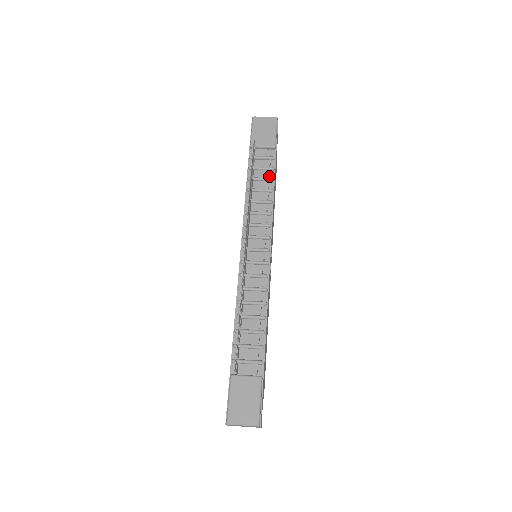
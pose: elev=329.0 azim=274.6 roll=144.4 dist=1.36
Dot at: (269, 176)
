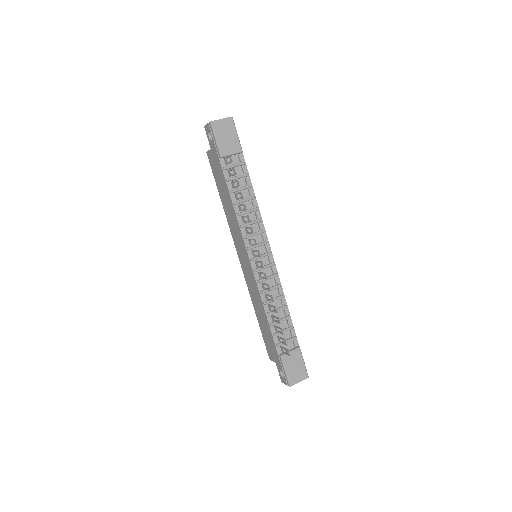
Dot at: (248, 184)
